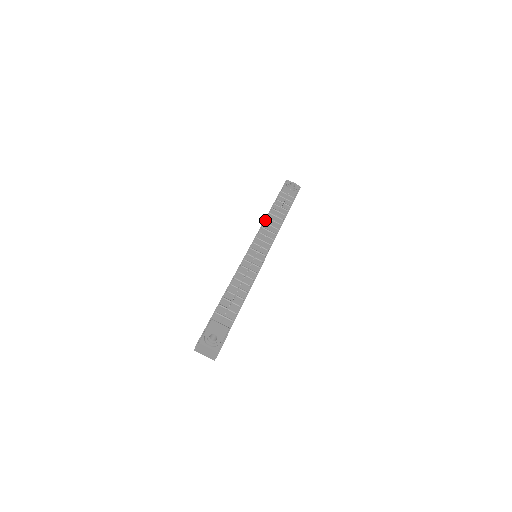
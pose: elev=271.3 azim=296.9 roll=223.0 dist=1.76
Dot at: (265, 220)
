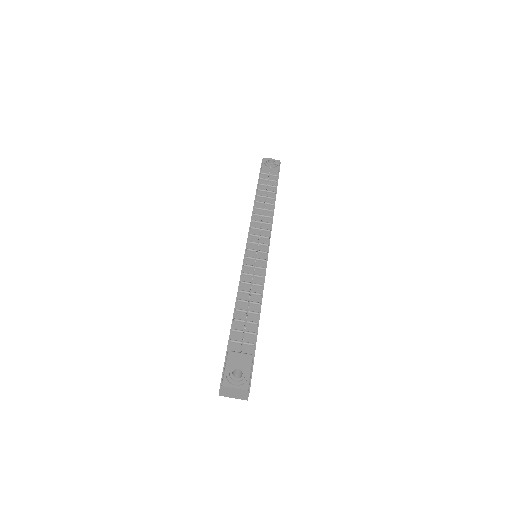
Dot at: (253, 211)
